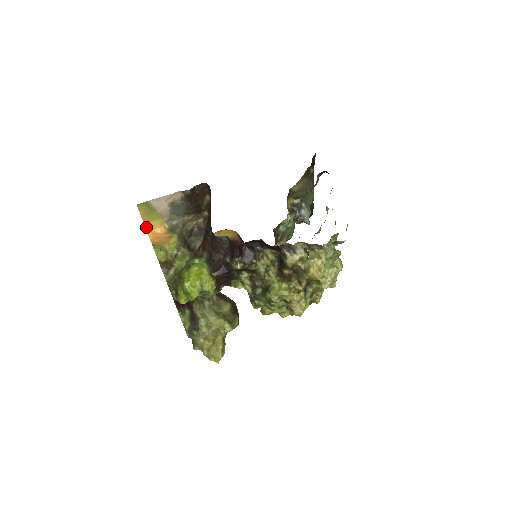
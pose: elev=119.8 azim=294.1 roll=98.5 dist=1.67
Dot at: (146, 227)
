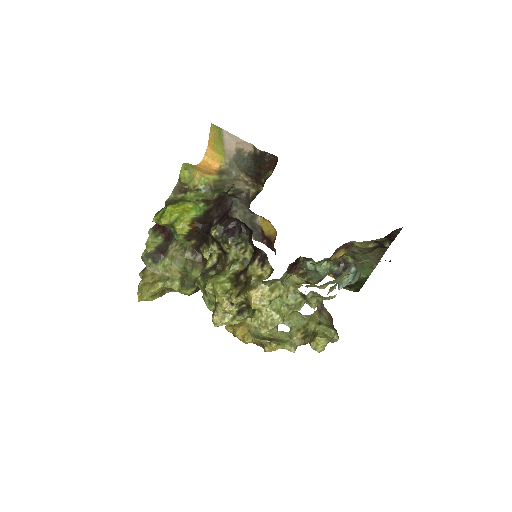
Dot at: (207, 151)
